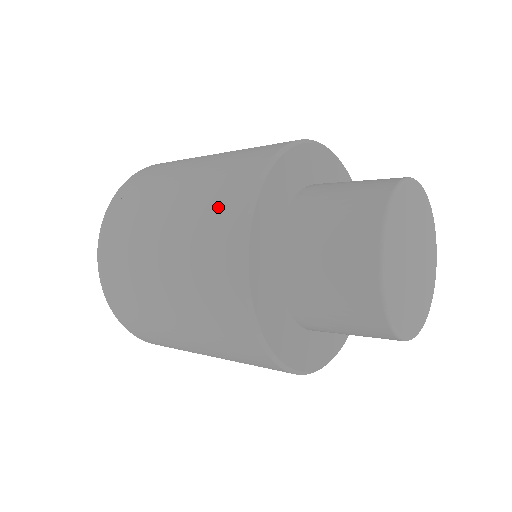
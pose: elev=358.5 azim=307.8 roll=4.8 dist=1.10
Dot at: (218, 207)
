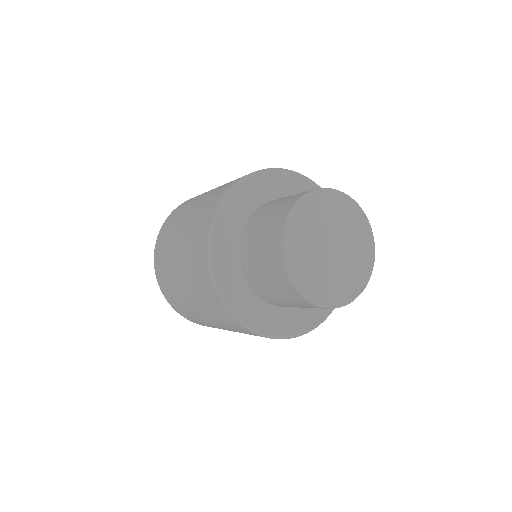
Dot at: occluded
